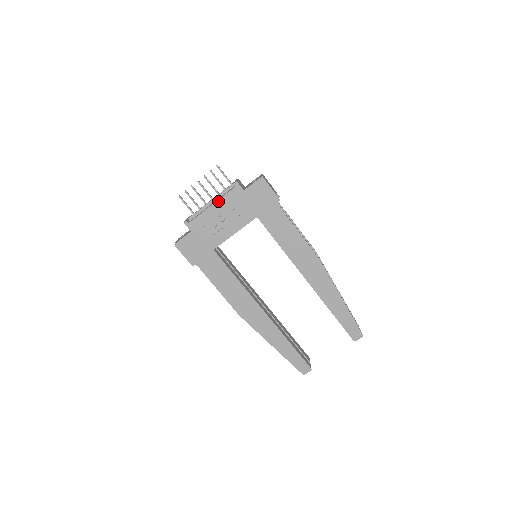
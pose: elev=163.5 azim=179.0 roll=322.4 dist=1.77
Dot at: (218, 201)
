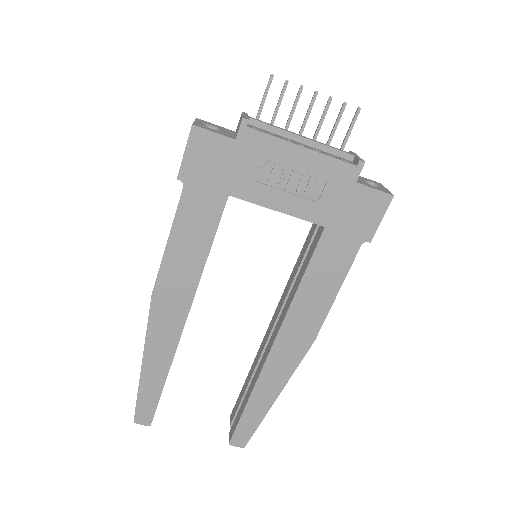
Dot at: (315, 153)
